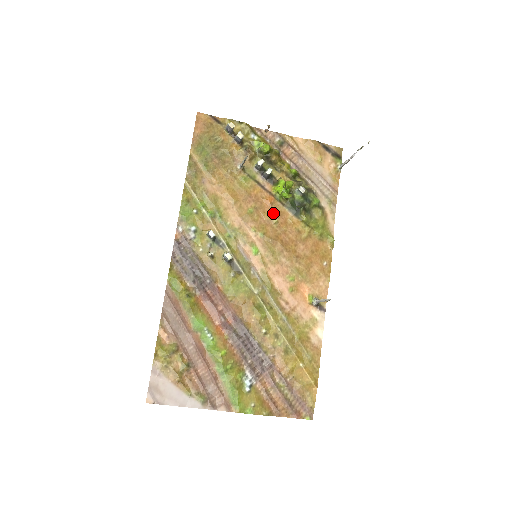
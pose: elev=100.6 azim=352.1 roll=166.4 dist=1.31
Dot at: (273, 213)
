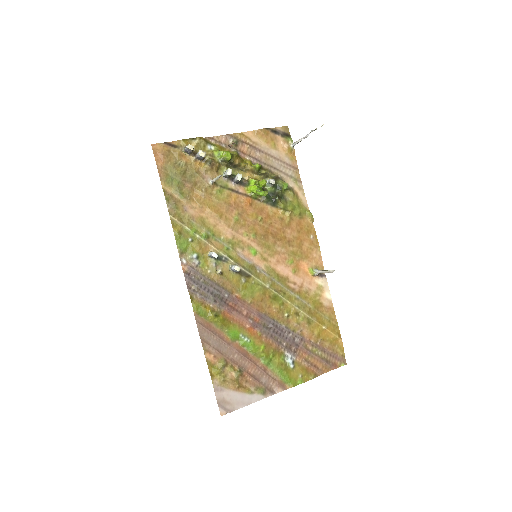
Dot at: (255, 212)
